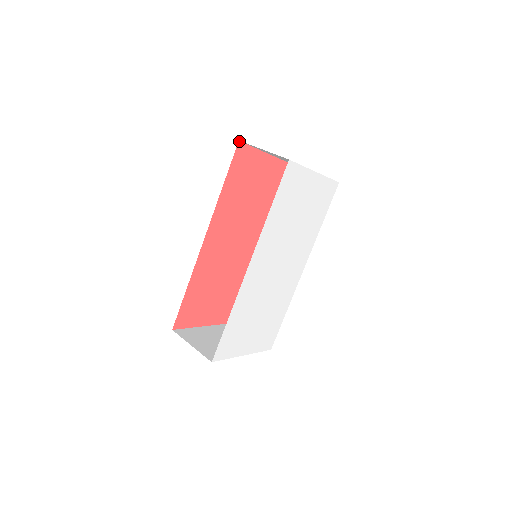
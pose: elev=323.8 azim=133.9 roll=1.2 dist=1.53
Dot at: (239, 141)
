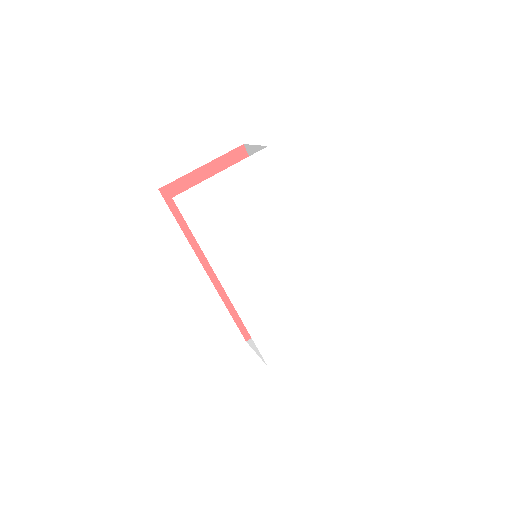
Dot at: (159, 189)
